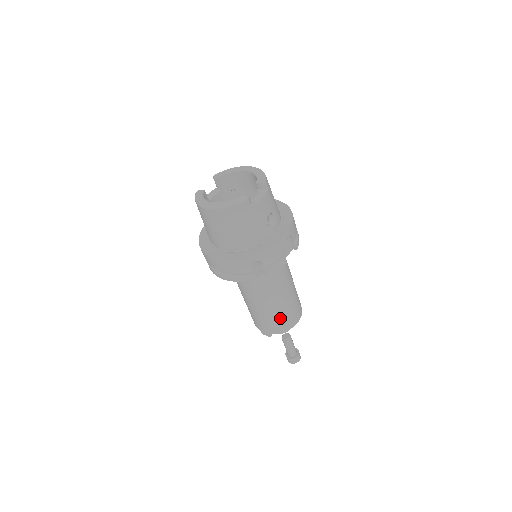
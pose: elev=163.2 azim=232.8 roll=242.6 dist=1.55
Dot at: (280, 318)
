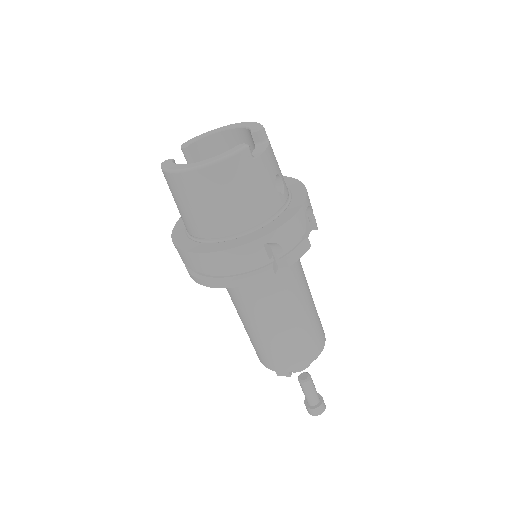
Dot at: (303, 342)
